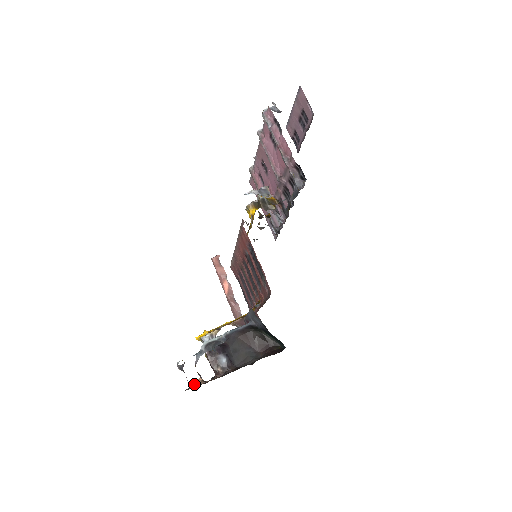
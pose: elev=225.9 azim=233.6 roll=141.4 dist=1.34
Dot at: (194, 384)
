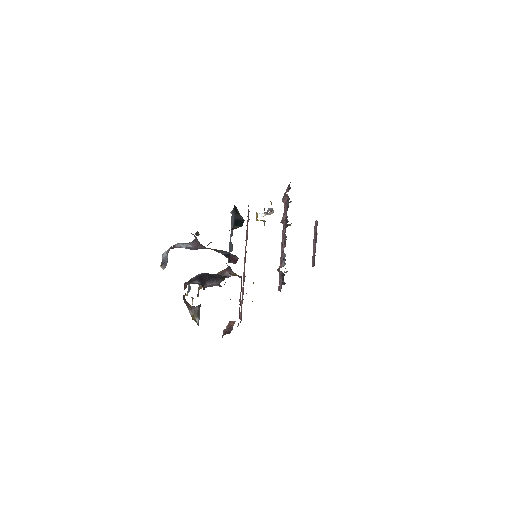
Dot at: occluded
